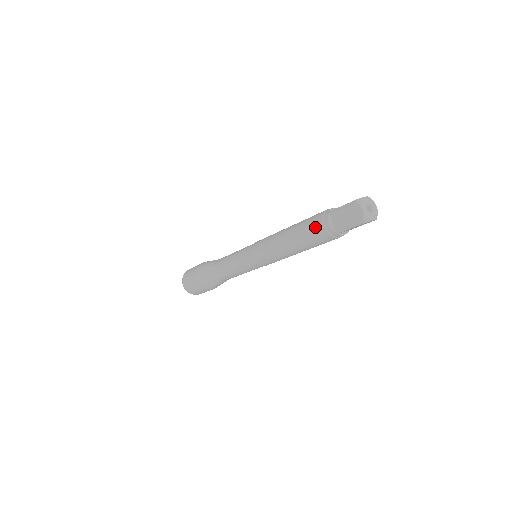
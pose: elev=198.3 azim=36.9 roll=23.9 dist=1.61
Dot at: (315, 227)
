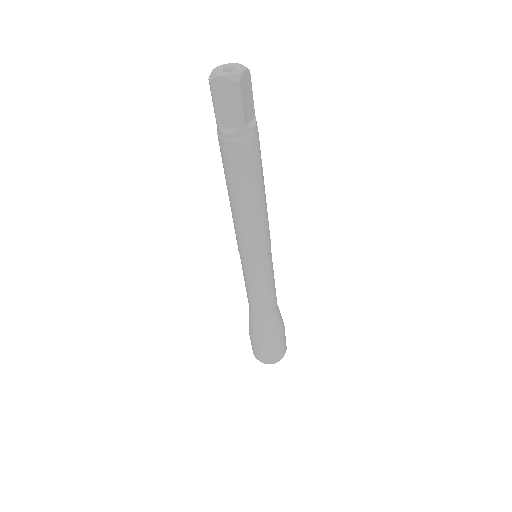
Dot at: occluded
